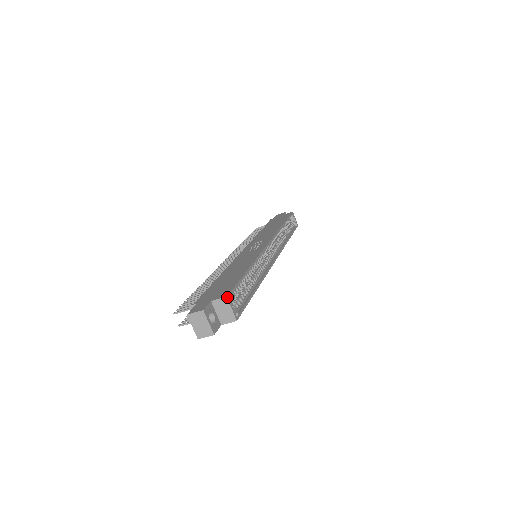
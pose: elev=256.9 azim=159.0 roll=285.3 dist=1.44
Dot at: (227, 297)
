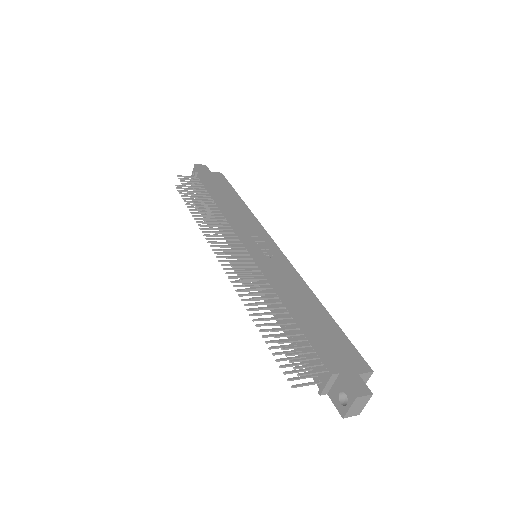
Dot at: (372, 371)
